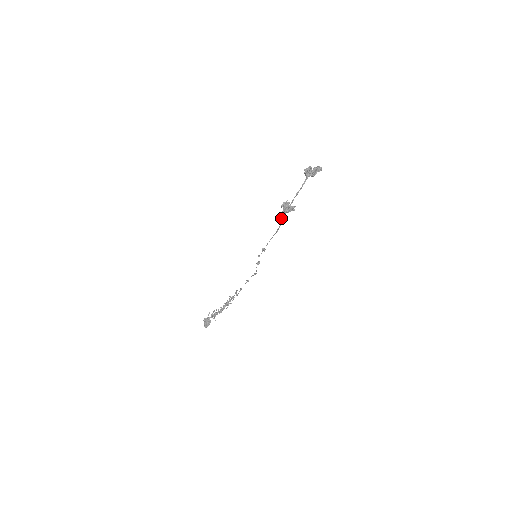
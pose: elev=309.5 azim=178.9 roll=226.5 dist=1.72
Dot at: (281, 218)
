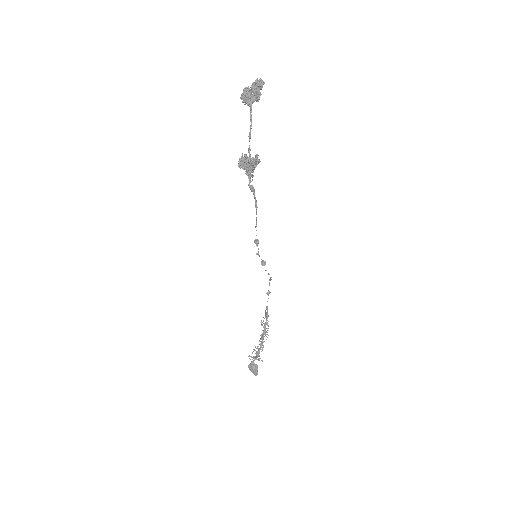
Dot at: occluded
